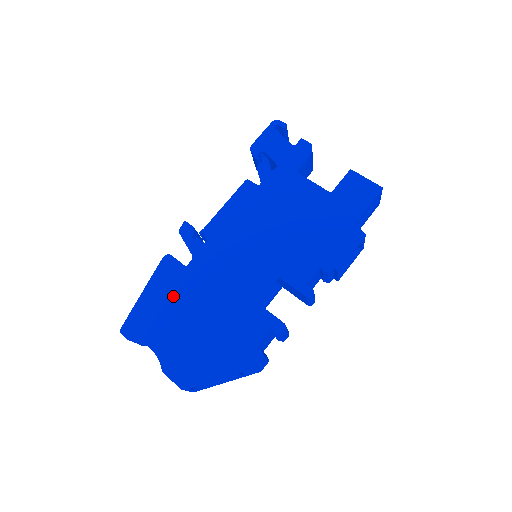
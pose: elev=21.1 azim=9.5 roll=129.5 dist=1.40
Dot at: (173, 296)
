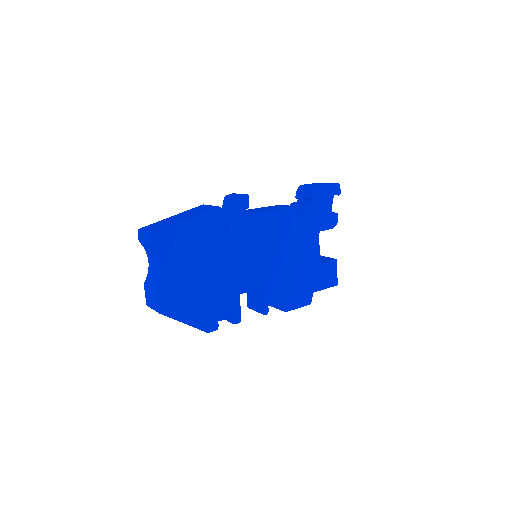
Dot at: (202, 242)
